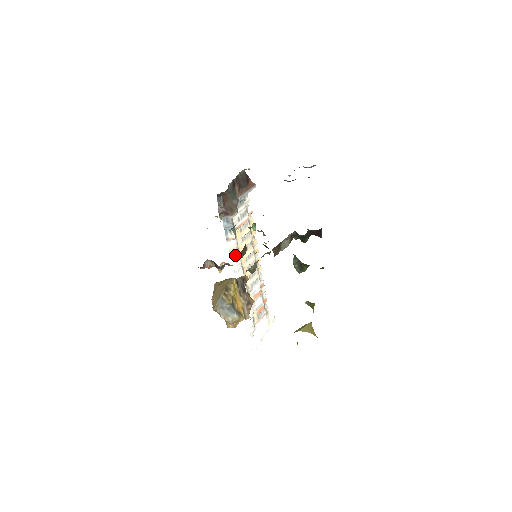
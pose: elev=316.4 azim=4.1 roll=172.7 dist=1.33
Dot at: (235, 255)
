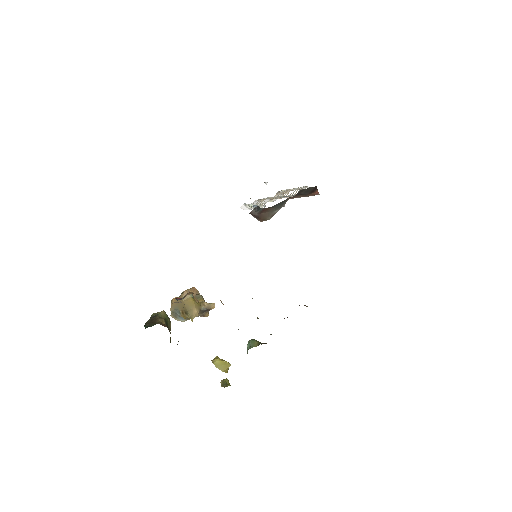
Dot at: occluded
